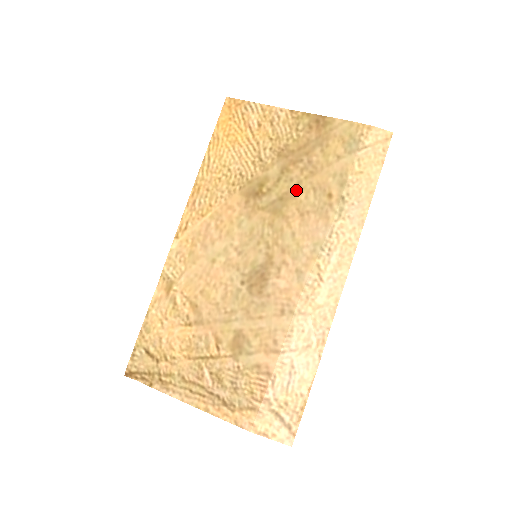
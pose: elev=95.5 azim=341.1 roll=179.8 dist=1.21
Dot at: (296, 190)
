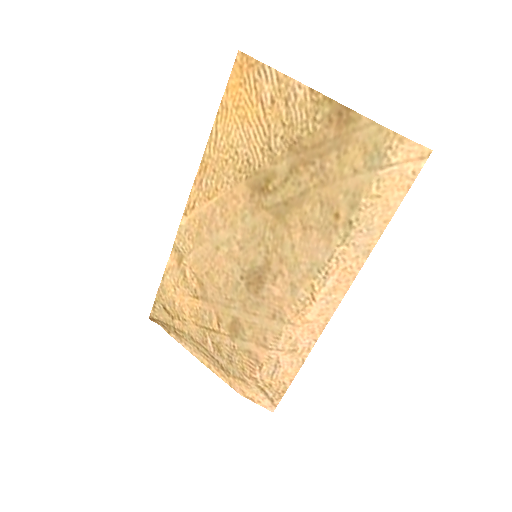
Dot at: (302, 198)
